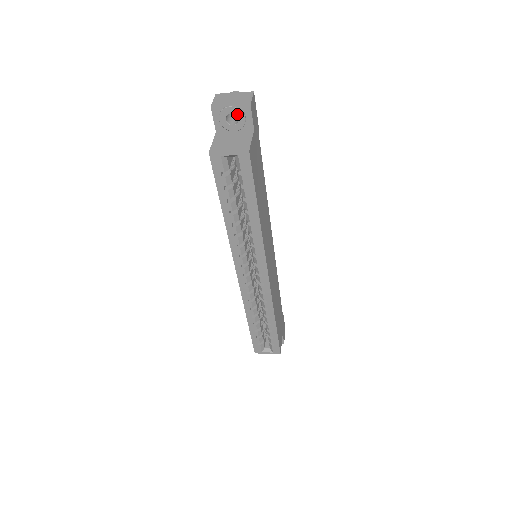
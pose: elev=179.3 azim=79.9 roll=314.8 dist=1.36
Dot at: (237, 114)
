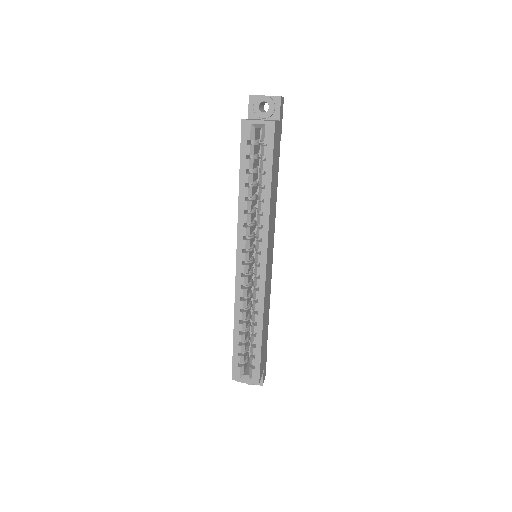
Dot at: (269, 103)
